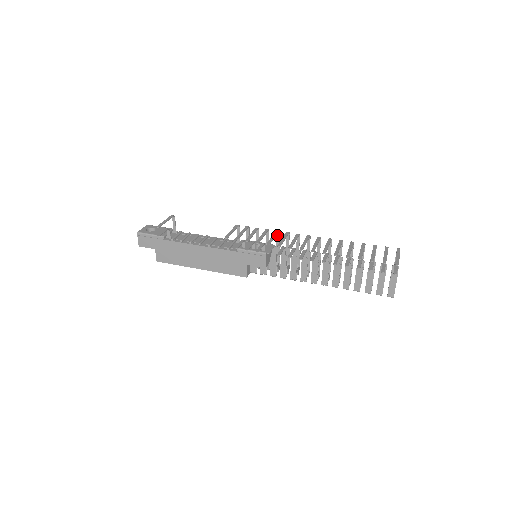
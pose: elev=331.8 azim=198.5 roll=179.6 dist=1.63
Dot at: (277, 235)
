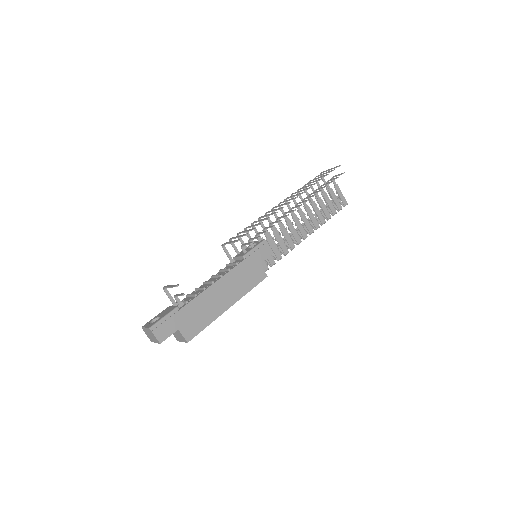
Dot at: occluded
